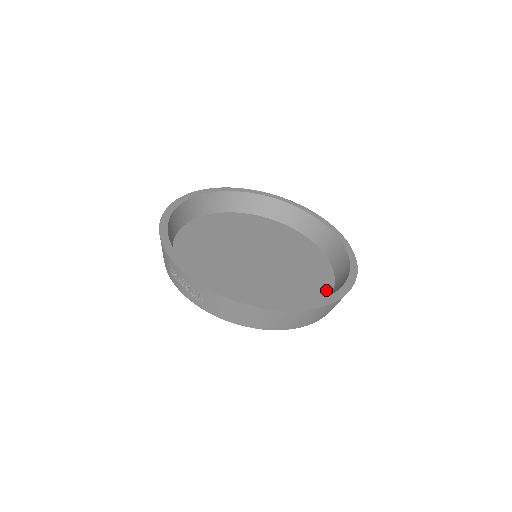
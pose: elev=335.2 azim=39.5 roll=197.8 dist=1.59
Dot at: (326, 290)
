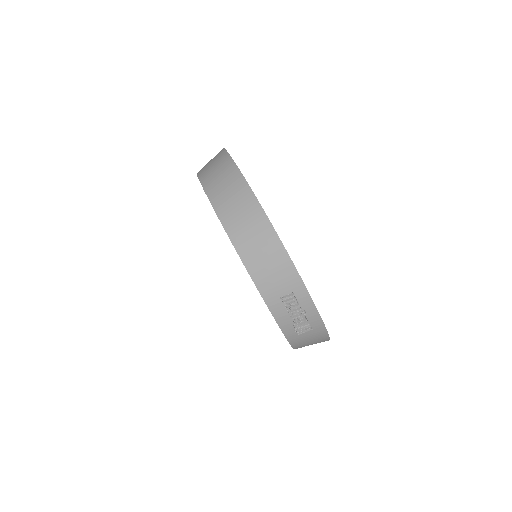
Dot at: occluded
